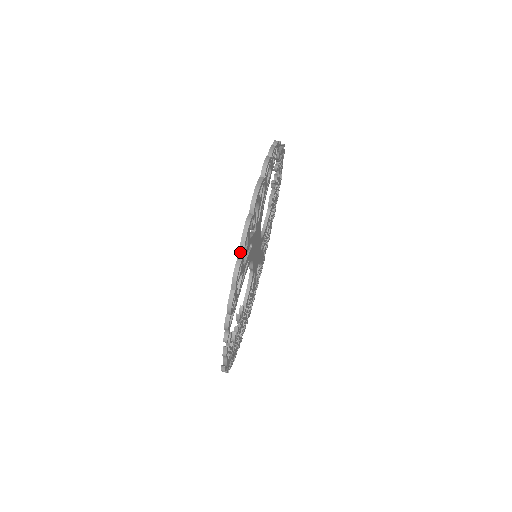
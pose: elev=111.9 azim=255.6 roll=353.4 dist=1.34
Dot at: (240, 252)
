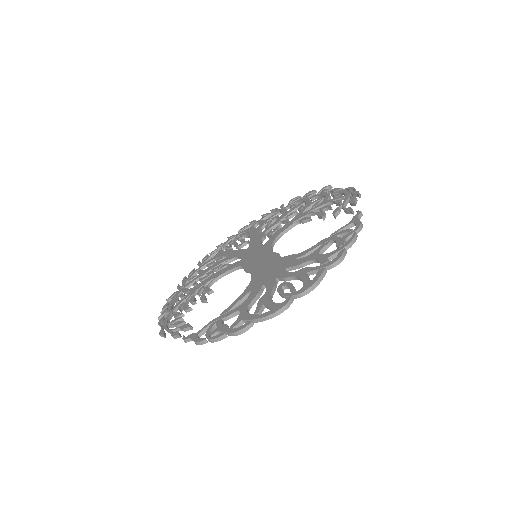
Dot at: (258, 319)
